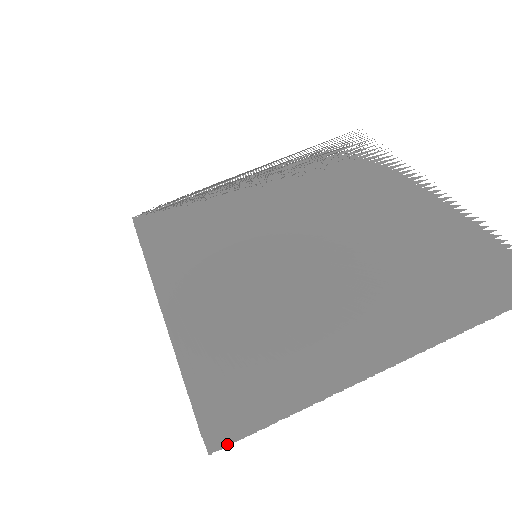
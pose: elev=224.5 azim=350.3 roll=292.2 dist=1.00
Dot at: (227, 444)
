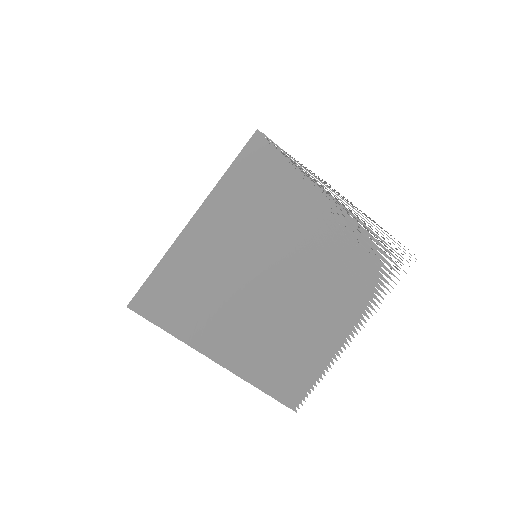
Dot at: (137, 310)
